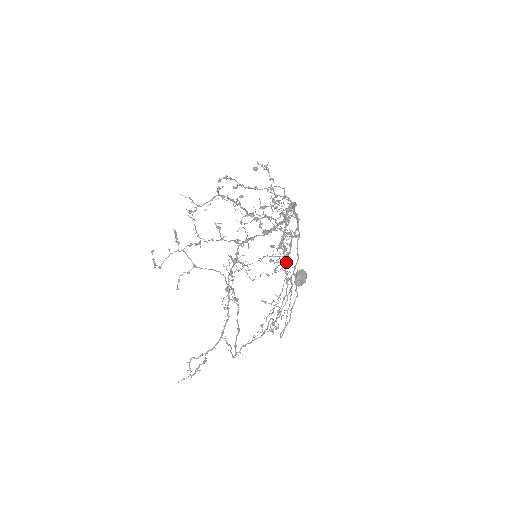
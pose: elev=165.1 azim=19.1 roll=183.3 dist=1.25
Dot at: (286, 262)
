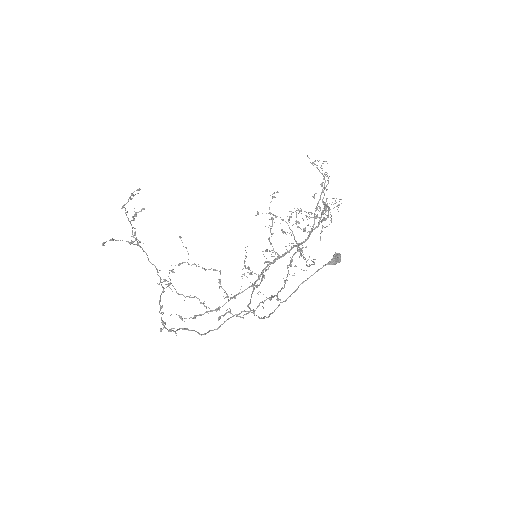
Dot at: (305, 259)
